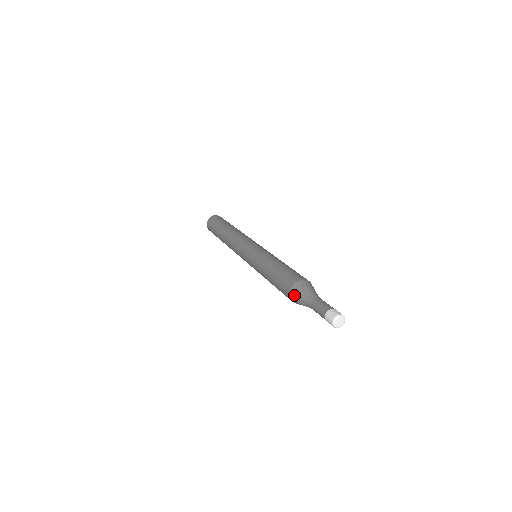
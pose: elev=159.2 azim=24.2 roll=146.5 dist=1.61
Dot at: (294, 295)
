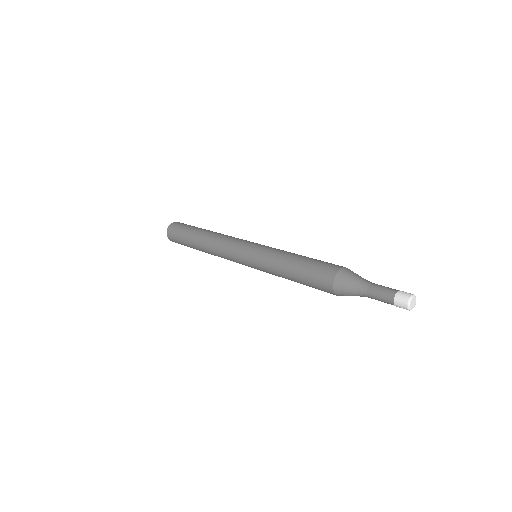
Dot at: (341, 294)
